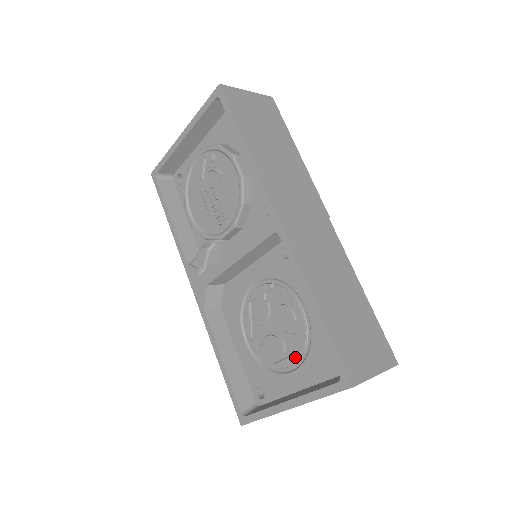
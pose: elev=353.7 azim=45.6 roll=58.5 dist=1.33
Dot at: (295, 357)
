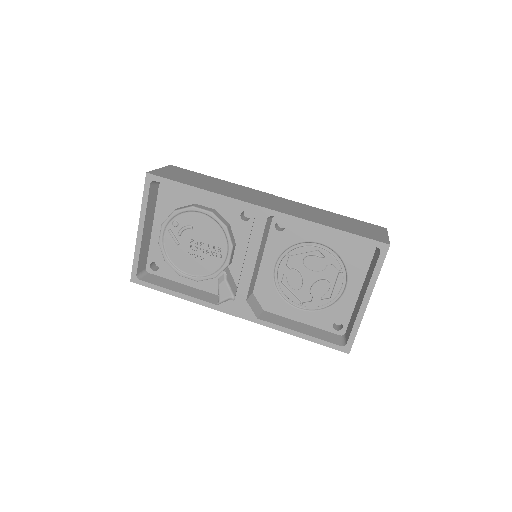
Dot at: (340, 278)
